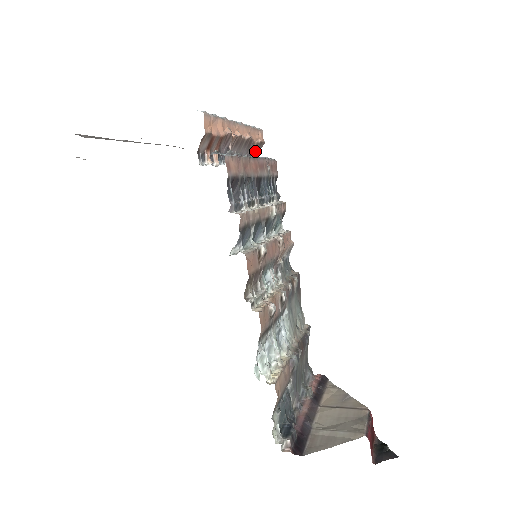
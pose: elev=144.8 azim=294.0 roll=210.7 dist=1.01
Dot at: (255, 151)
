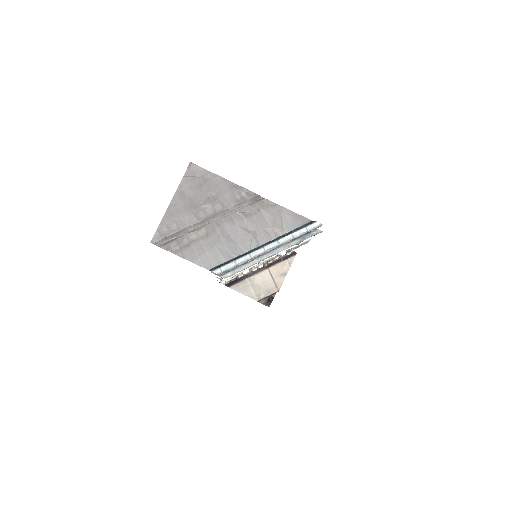
Dot at: occluded
